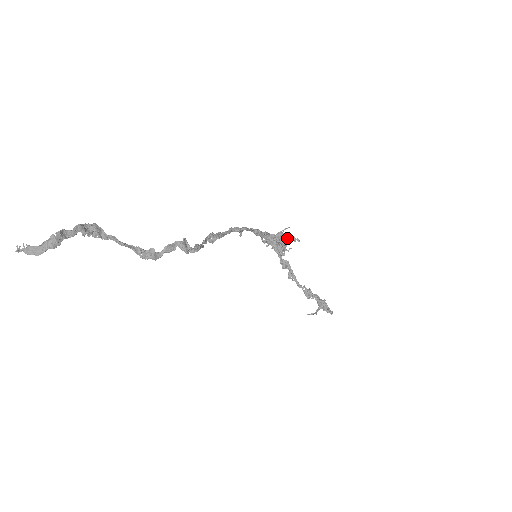
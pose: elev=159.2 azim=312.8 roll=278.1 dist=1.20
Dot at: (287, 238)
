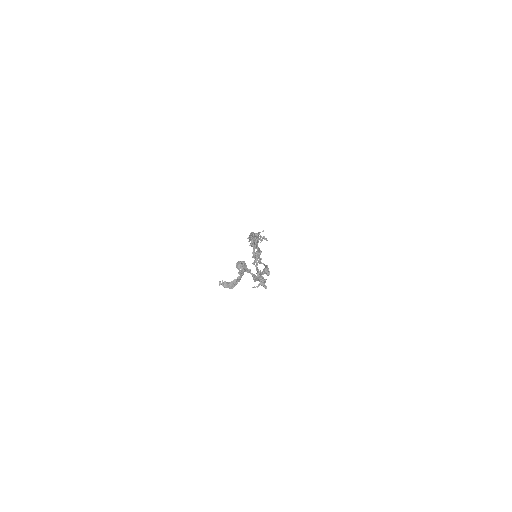
Dot at: (260, 237)
